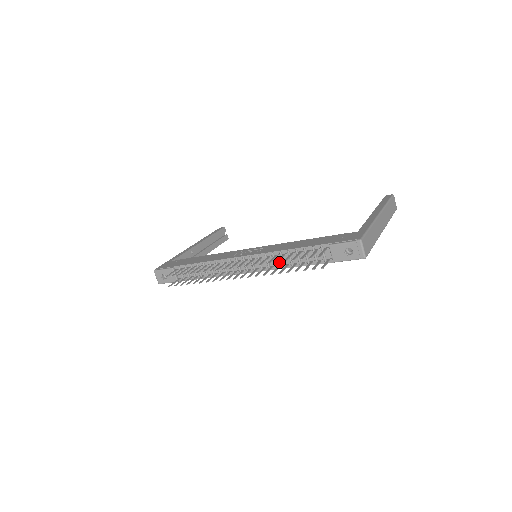
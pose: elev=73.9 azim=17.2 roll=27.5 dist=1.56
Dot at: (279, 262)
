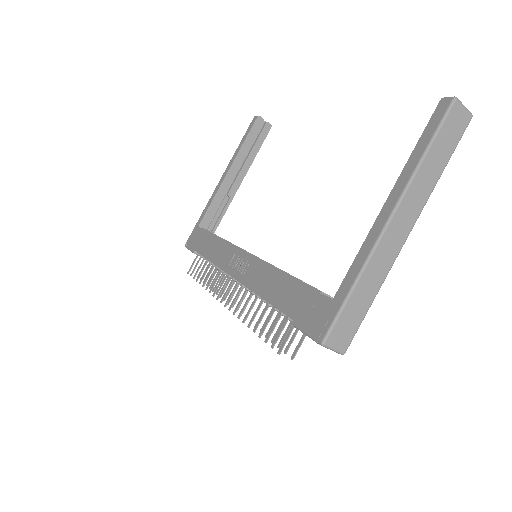
Dot at: occluded
